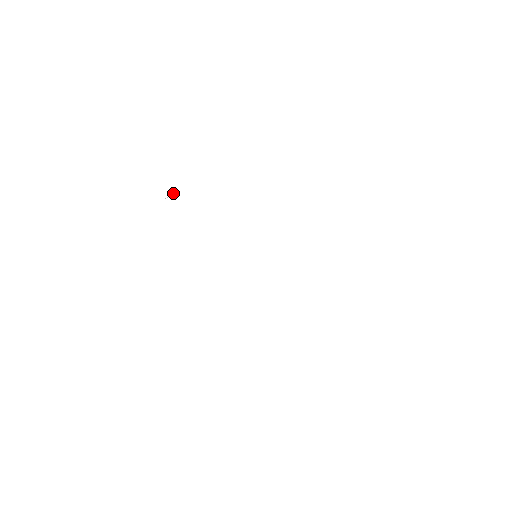
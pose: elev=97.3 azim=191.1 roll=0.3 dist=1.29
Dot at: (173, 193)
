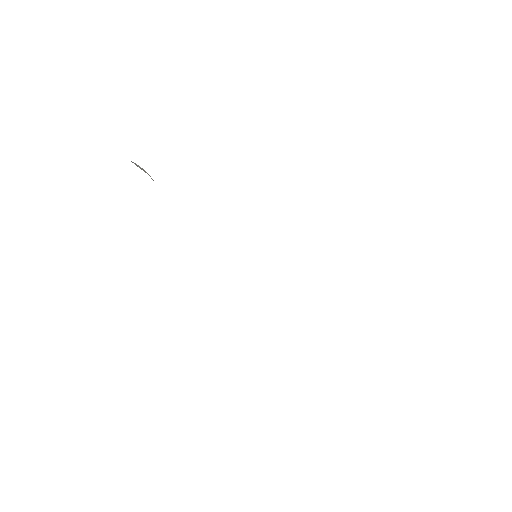
Dot at: occluded
